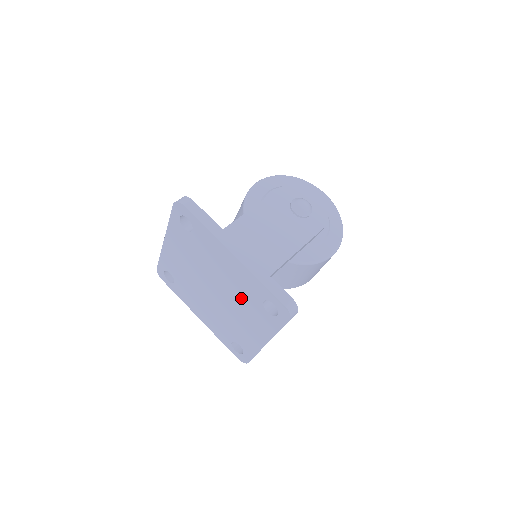
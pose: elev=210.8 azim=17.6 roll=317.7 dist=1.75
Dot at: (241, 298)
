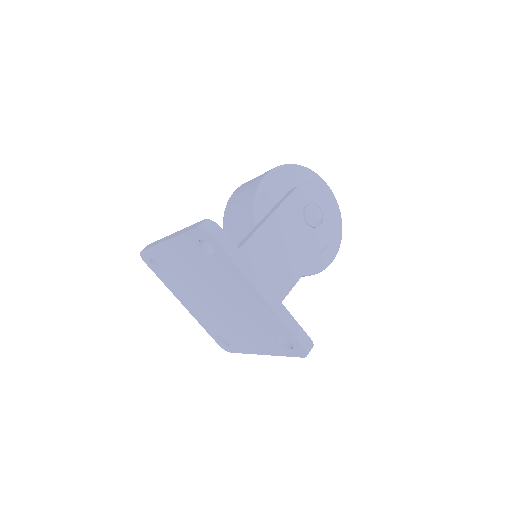
Dot at: (251, 321)
